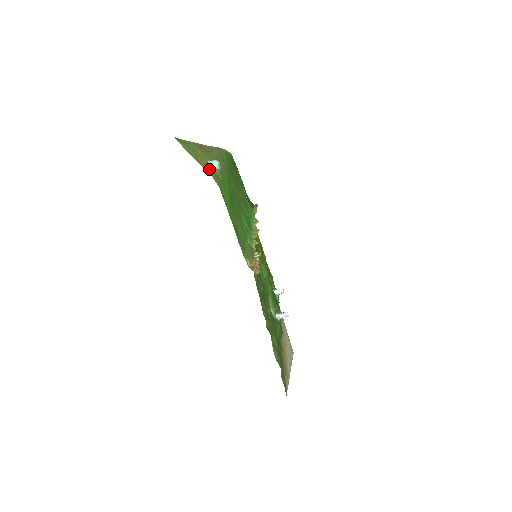
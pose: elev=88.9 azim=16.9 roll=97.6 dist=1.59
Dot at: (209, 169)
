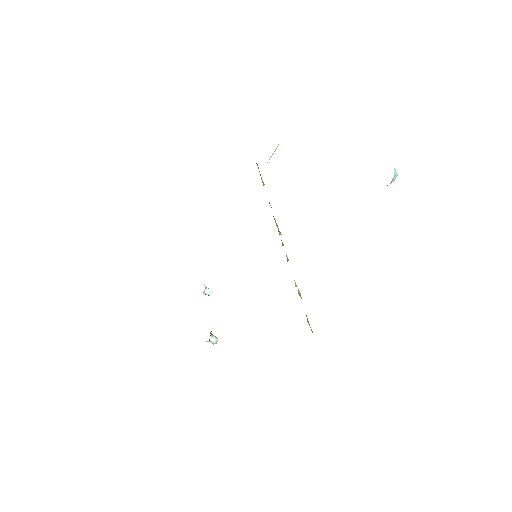
Dot at: occluded
